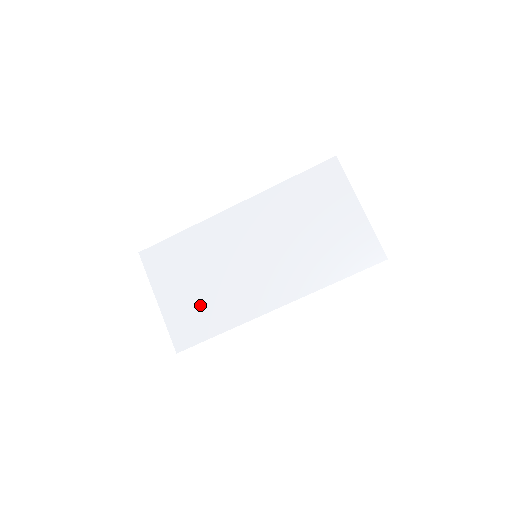
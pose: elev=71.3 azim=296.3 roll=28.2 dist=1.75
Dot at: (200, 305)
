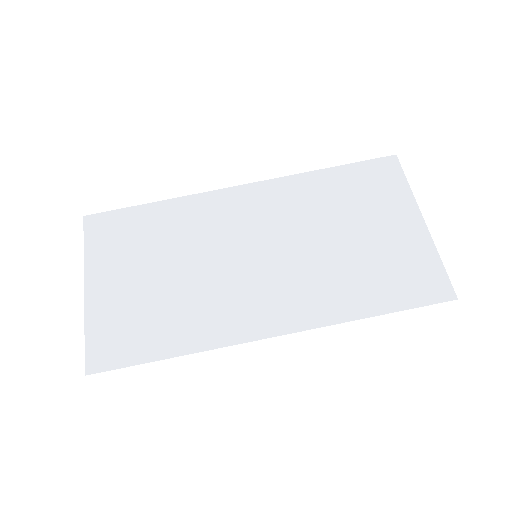
Dot at: (150, 307)
